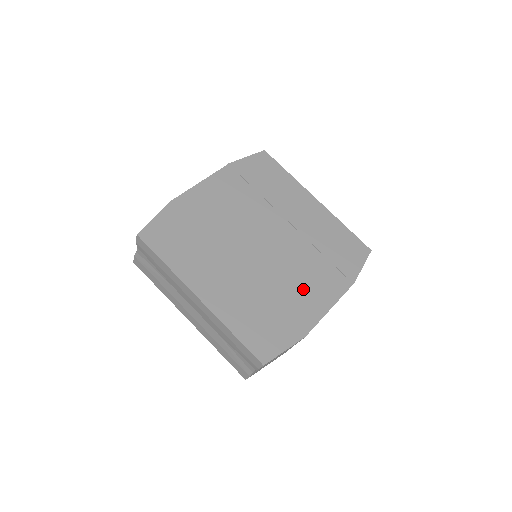
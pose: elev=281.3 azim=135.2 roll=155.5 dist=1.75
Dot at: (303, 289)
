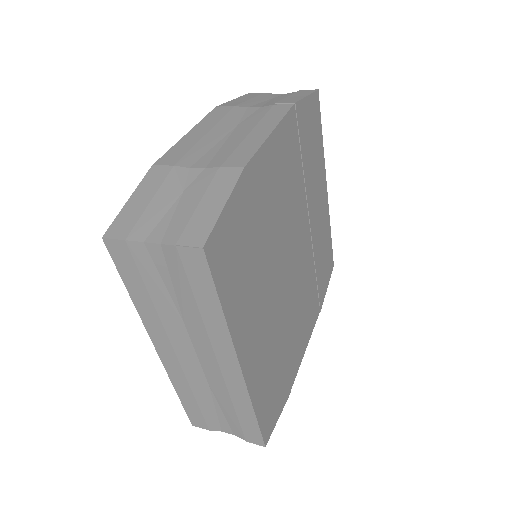
Dot at: (300, 326)
